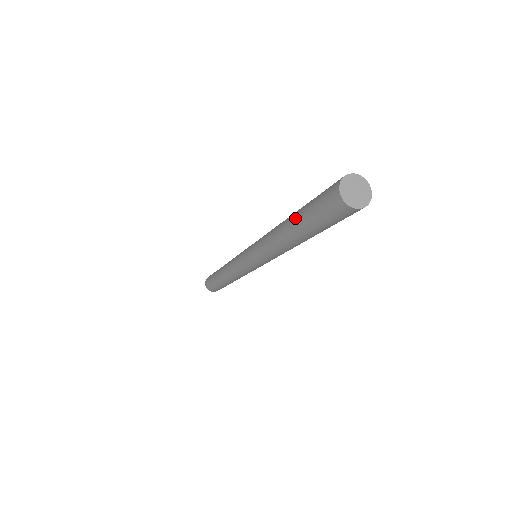
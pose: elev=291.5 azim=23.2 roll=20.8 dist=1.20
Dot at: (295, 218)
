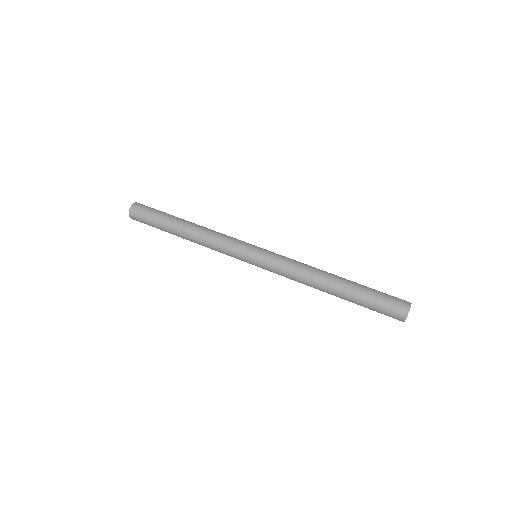
Dot at: (350, 296)
